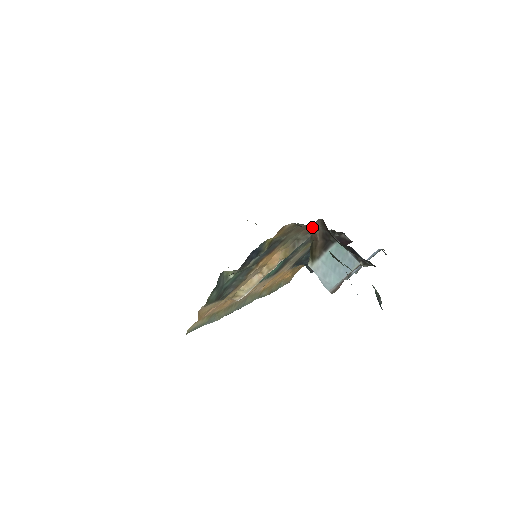
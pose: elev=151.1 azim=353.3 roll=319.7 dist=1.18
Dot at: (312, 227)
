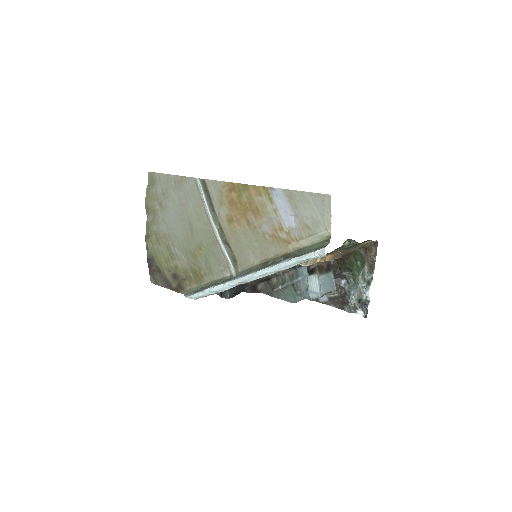
Dot at: (345, 254)
